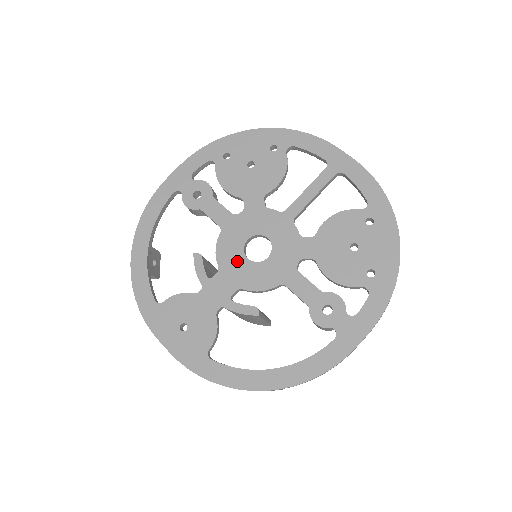
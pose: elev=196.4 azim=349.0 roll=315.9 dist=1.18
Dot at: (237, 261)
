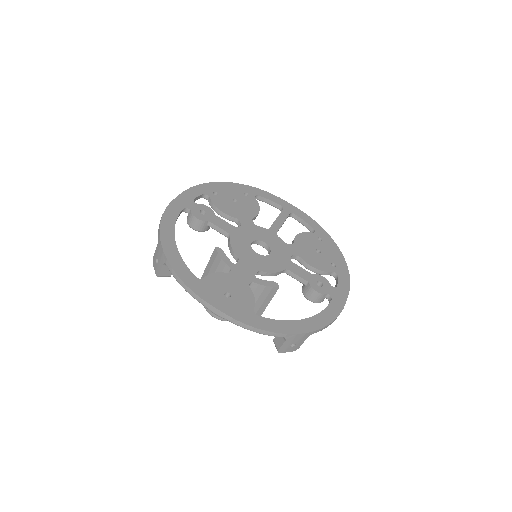
Dot at: (250, 254)
